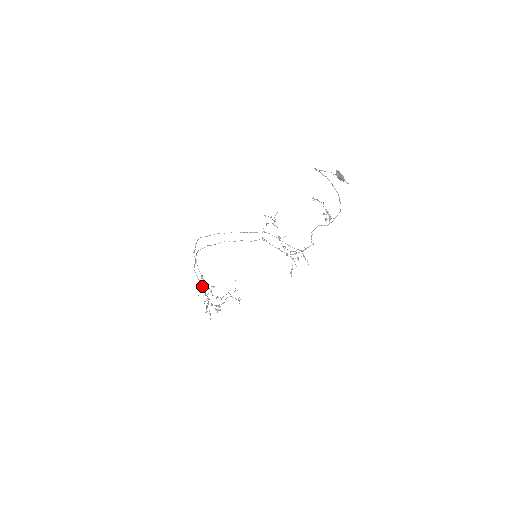
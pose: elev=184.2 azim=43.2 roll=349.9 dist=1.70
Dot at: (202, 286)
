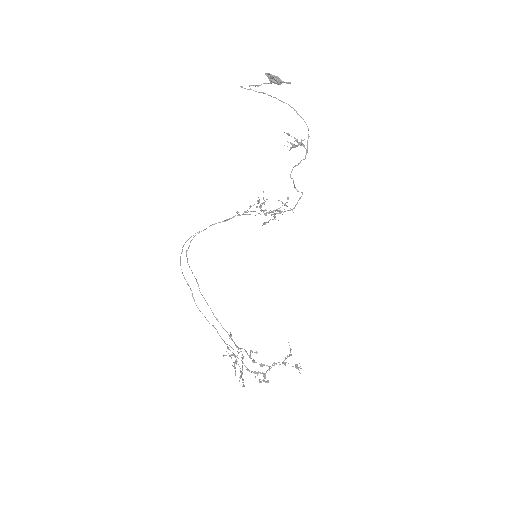
Dot at: (219, 335)
